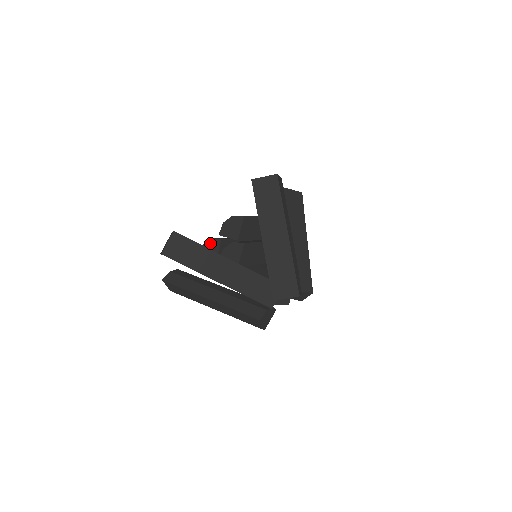
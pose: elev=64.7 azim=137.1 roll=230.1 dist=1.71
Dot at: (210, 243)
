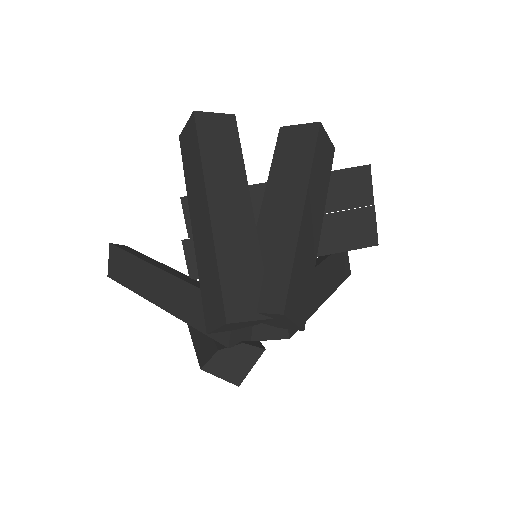
Dot at: occluded
